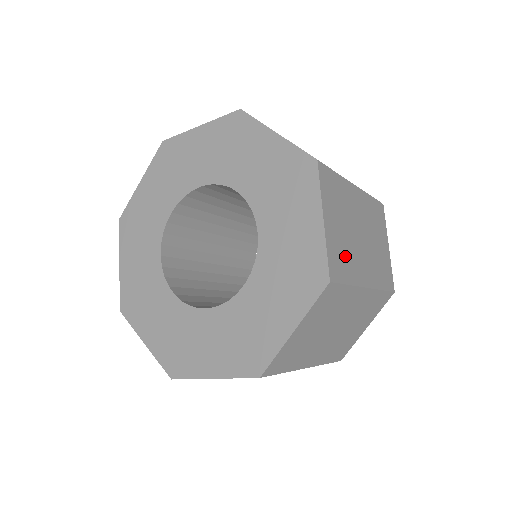
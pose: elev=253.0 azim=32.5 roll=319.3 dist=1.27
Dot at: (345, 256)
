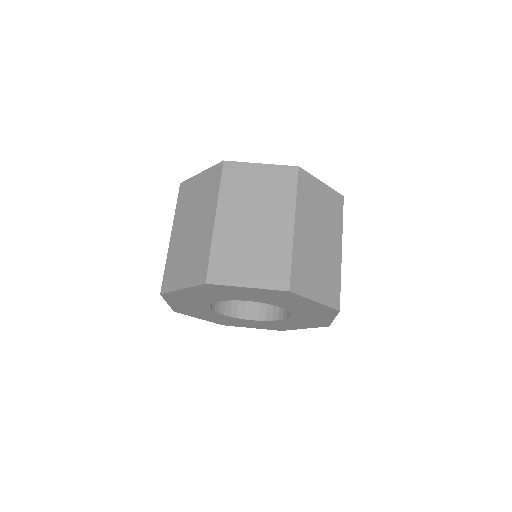
Dot at: occluded
